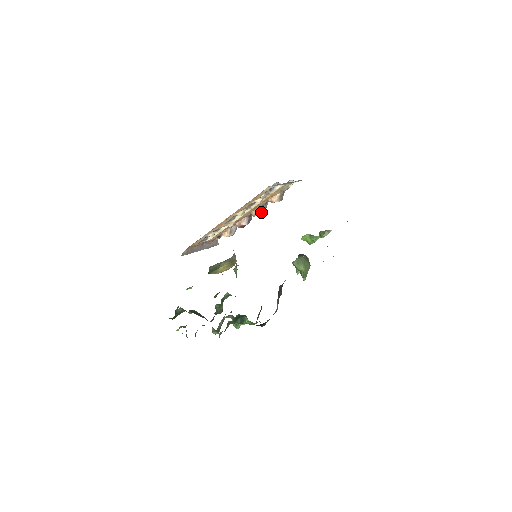
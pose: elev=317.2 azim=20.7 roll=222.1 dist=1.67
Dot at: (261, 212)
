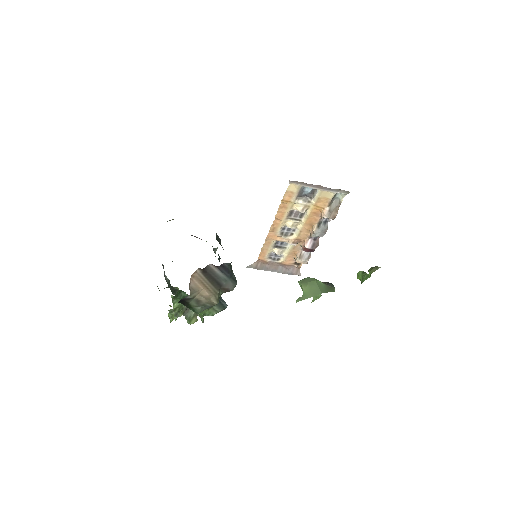
Dot at: (317, 232)
